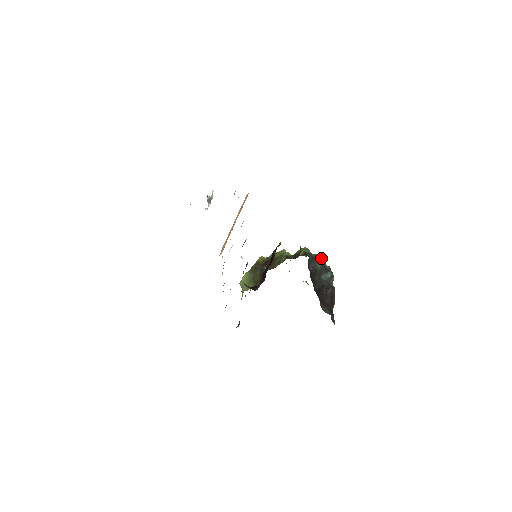
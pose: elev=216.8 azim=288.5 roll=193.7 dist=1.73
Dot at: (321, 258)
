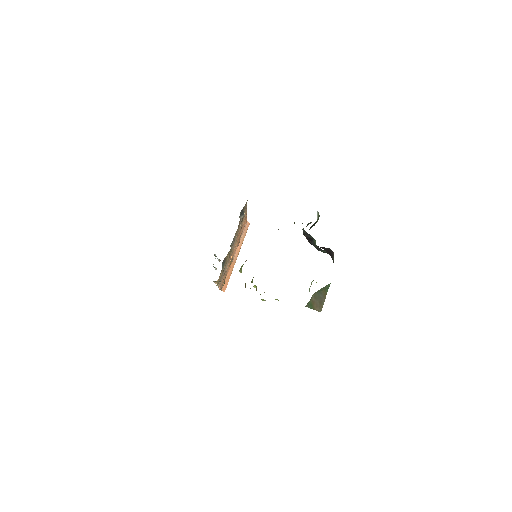
Dot at: occluded
